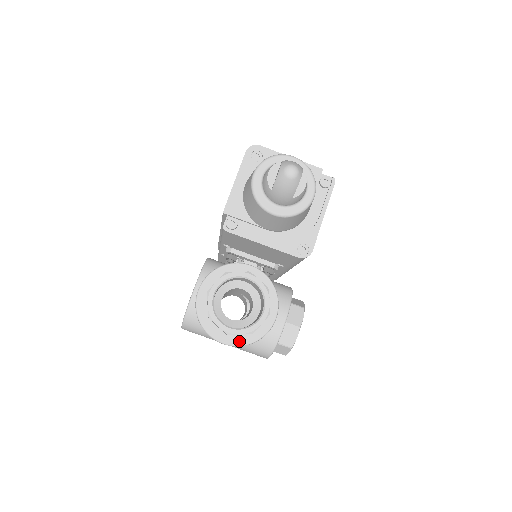
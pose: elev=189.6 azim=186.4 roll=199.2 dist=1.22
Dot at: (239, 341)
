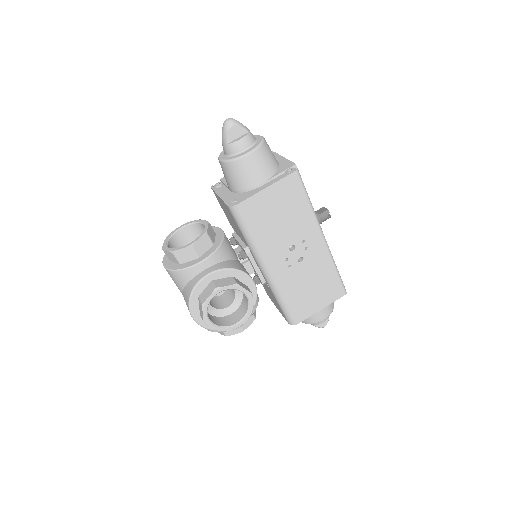
Dot at: (170, 266)
